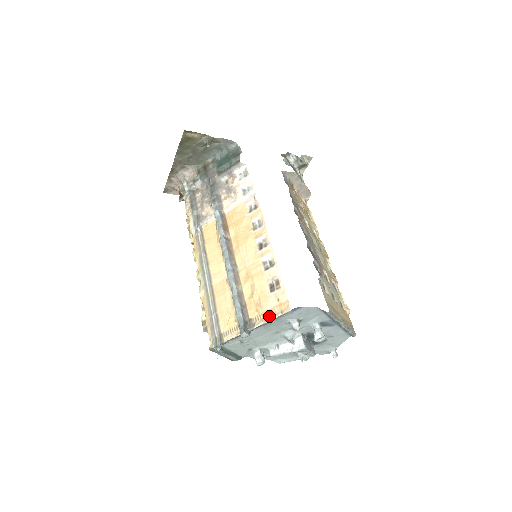
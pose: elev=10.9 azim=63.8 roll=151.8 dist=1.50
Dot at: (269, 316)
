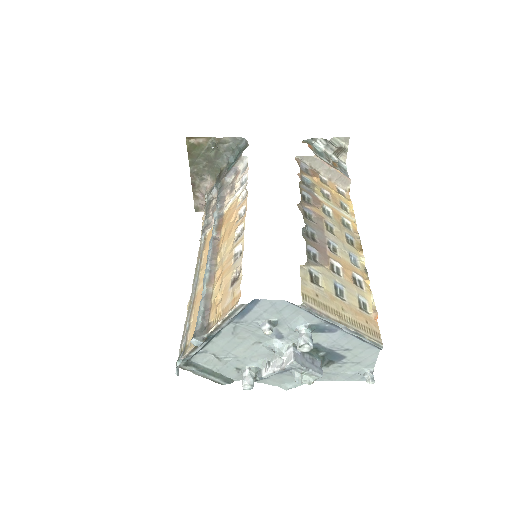
Dot at: (222, 316)
